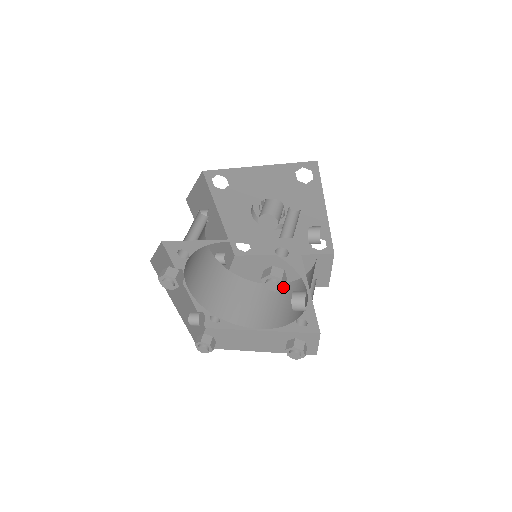
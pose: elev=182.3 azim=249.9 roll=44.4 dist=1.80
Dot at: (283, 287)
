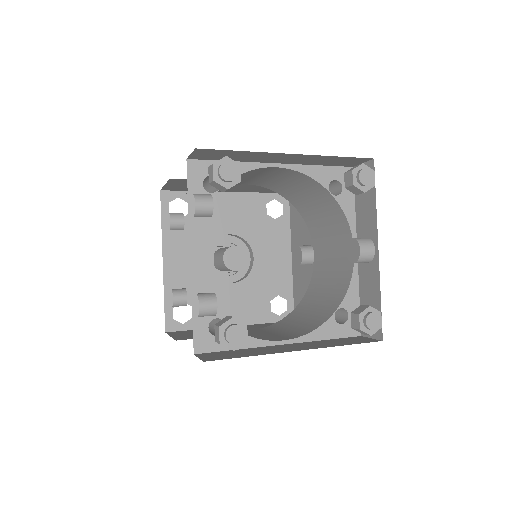
Dot at: (374, 185)
